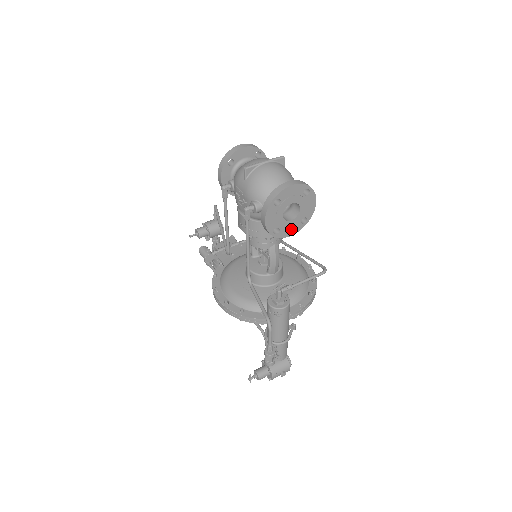
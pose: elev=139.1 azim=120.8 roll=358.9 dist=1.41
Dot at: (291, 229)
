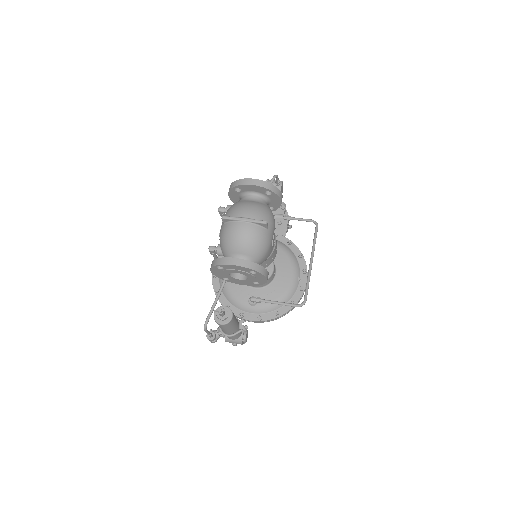
Dot at: (243, 282)
